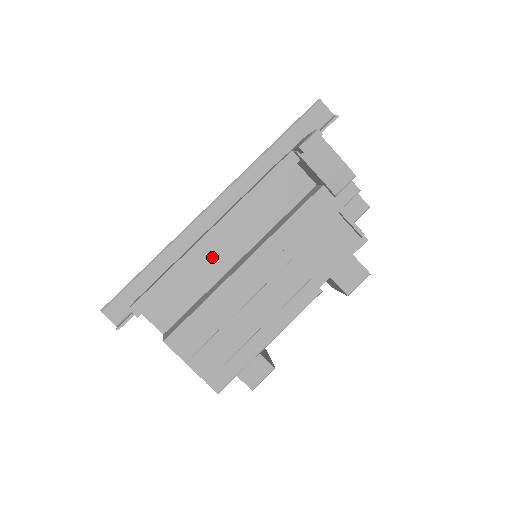
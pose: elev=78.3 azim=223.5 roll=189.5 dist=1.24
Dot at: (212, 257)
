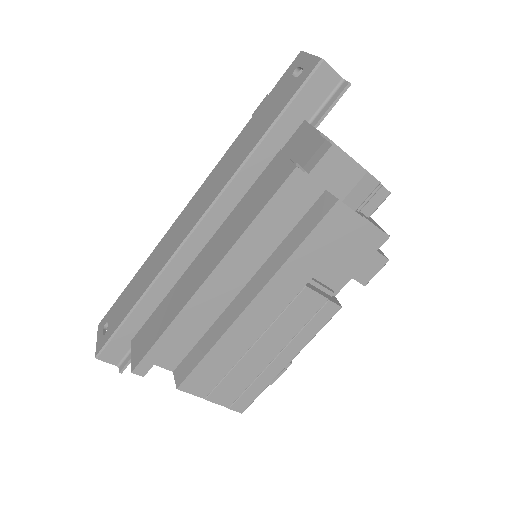
Dot at: occluded
